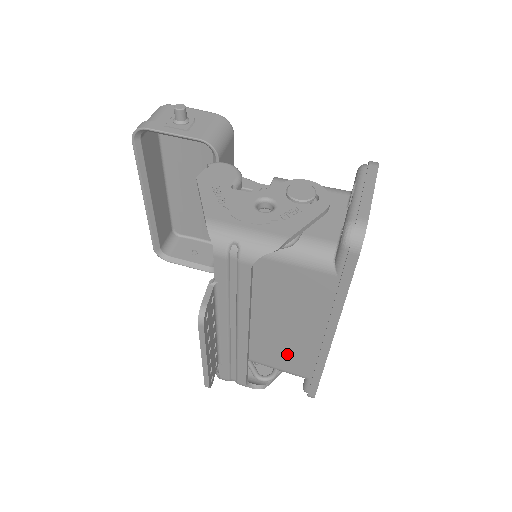
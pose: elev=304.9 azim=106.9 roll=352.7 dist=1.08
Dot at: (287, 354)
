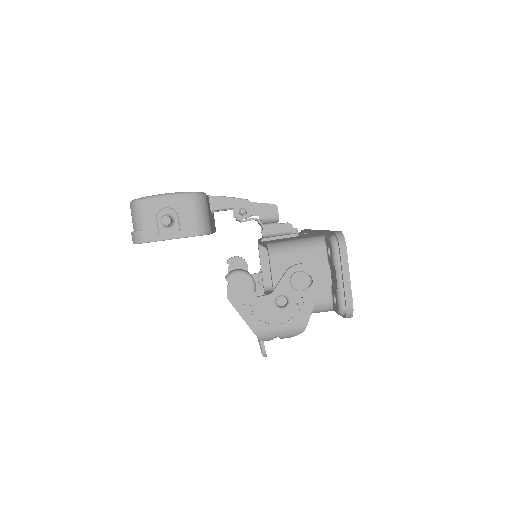
Dot at: occluded
